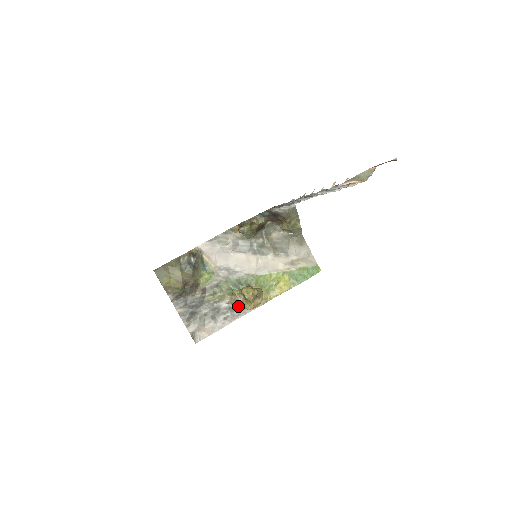
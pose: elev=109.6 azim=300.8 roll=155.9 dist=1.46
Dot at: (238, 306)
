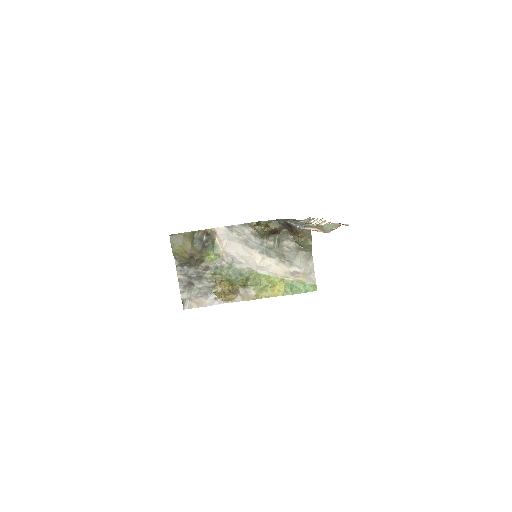
Dot at: (216, 293)
